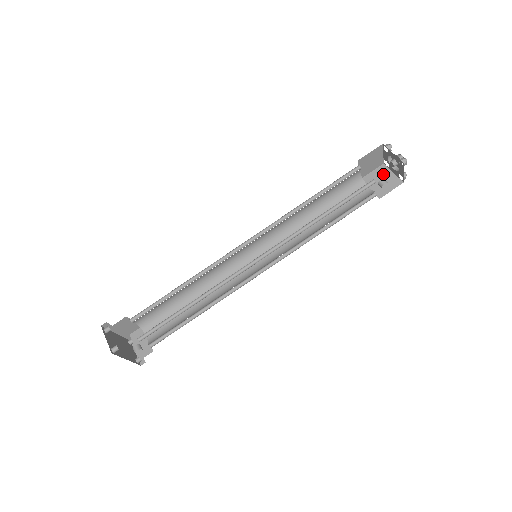
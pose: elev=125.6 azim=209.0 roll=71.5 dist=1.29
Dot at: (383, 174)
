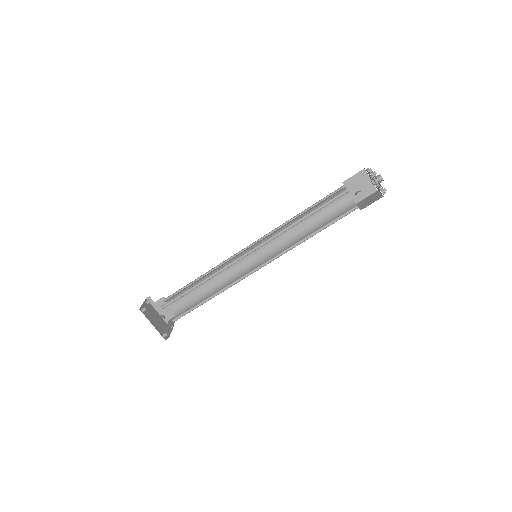
Dot at: (373, 196)
